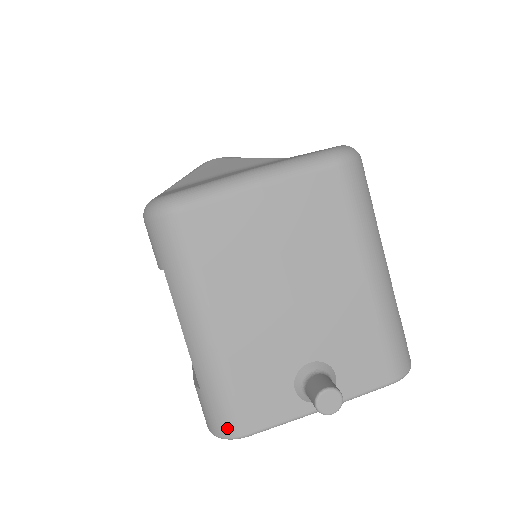
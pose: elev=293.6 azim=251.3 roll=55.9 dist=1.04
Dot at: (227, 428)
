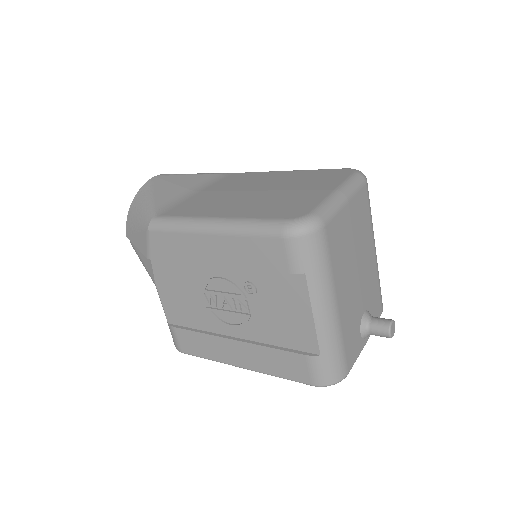
Dot at: (339, 375)
